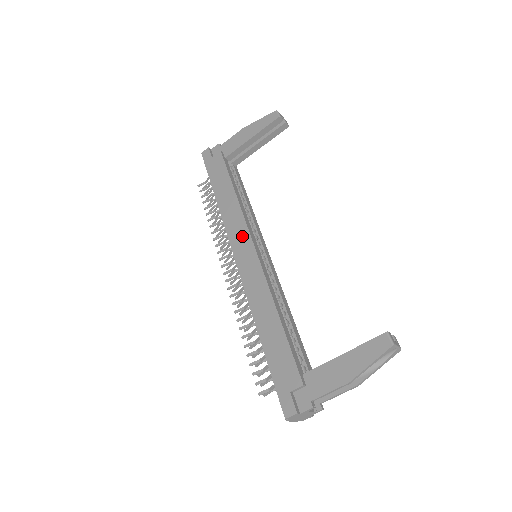
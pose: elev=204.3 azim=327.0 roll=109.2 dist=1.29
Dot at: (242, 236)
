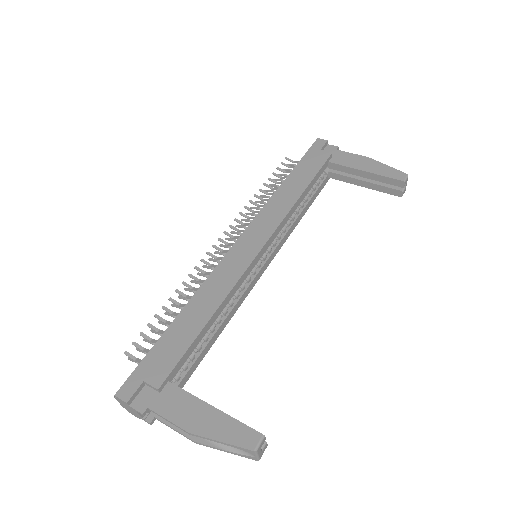
Dot at: (265, 229)
